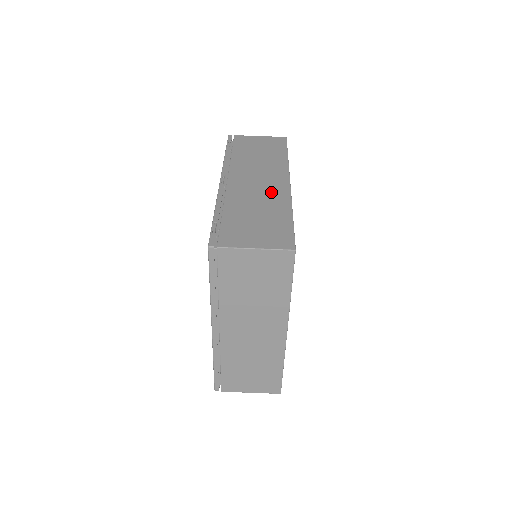
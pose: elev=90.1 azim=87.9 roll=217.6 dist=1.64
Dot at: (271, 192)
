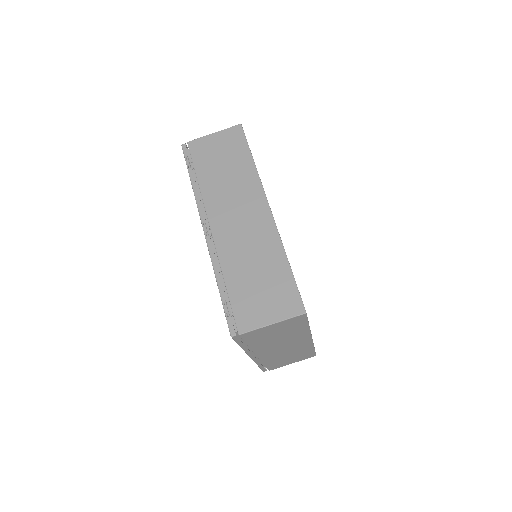
Dot at: (258, 233)
